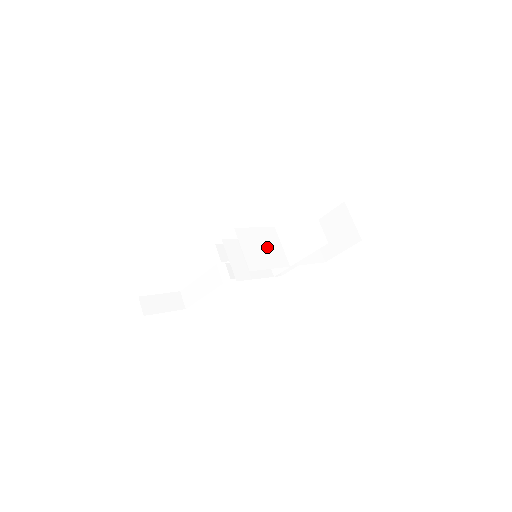
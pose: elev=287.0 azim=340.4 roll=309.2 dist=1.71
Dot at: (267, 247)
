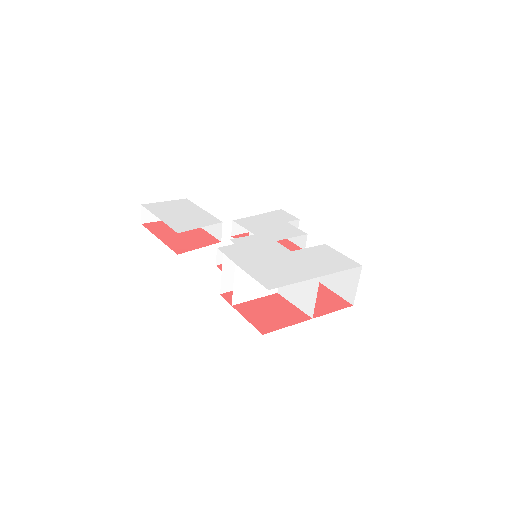
Dot at: occluded
